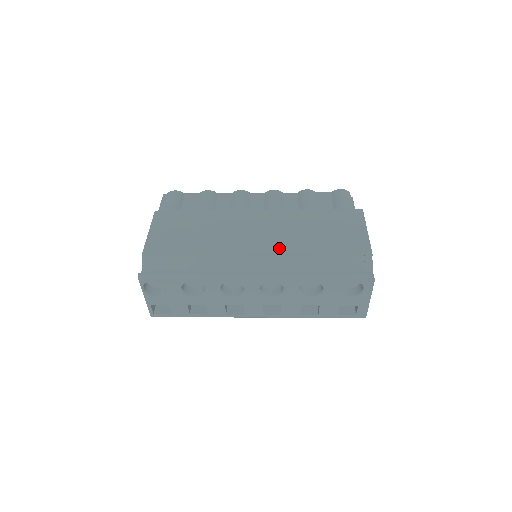
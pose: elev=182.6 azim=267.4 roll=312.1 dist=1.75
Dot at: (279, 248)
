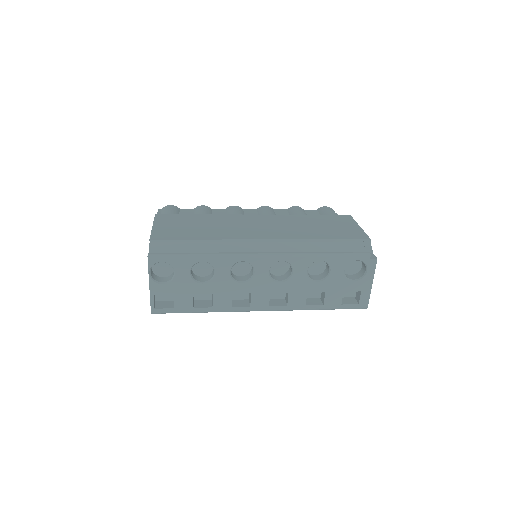
Dot at: (284, 235)
